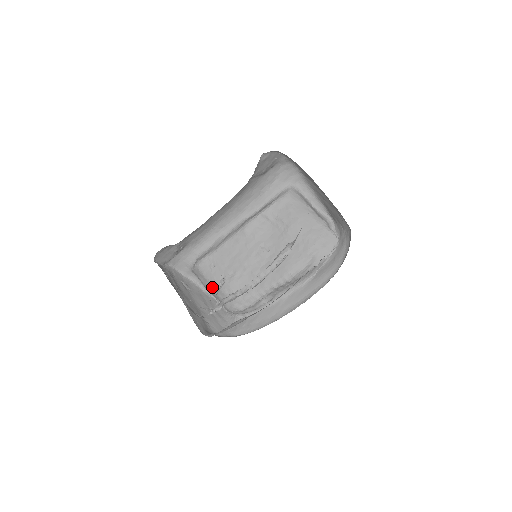
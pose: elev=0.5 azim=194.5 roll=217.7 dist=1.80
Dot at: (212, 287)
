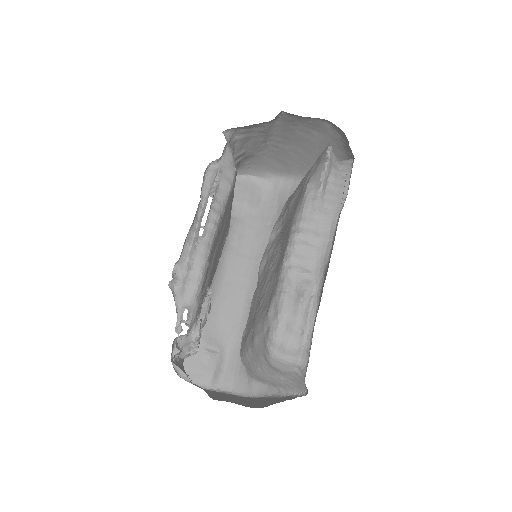
Dot at: (252, 356)
